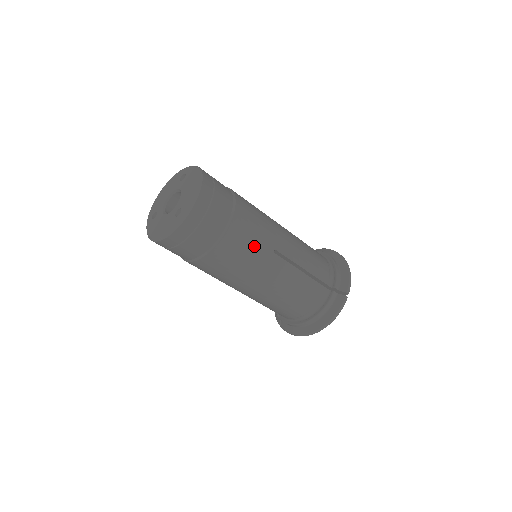
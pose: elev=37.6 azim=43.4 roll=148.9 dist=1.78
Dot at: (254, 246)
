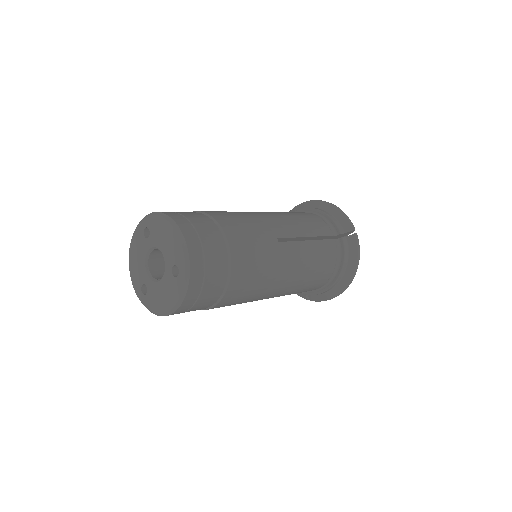
Dot at: (261, 249)
